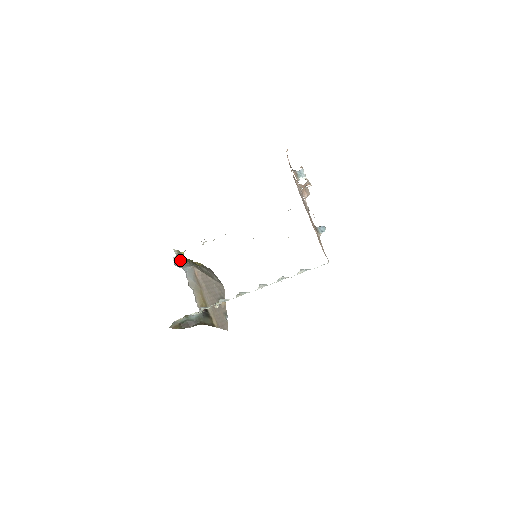
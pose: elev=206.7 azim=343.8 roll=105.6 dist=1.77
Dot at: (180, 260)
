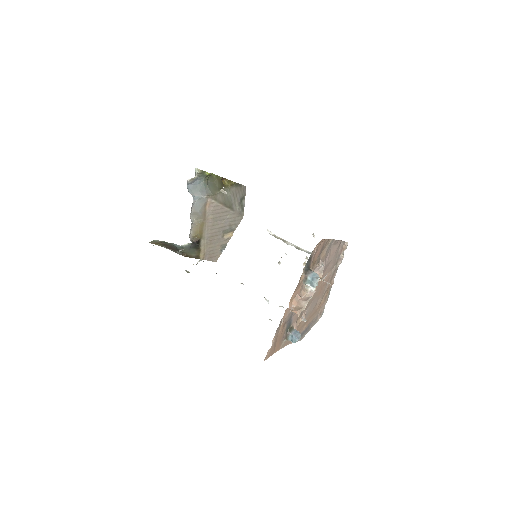
Dot at: (199, 180)
